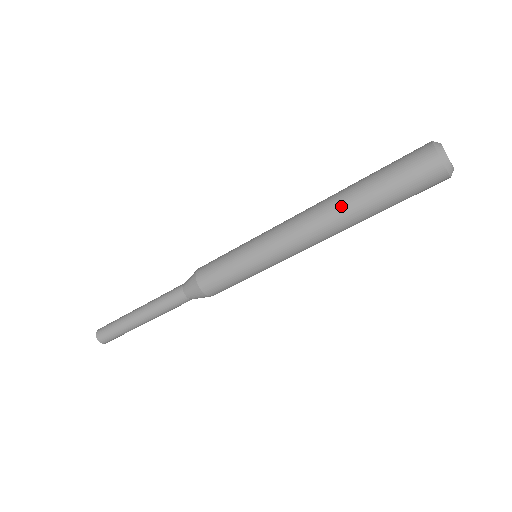
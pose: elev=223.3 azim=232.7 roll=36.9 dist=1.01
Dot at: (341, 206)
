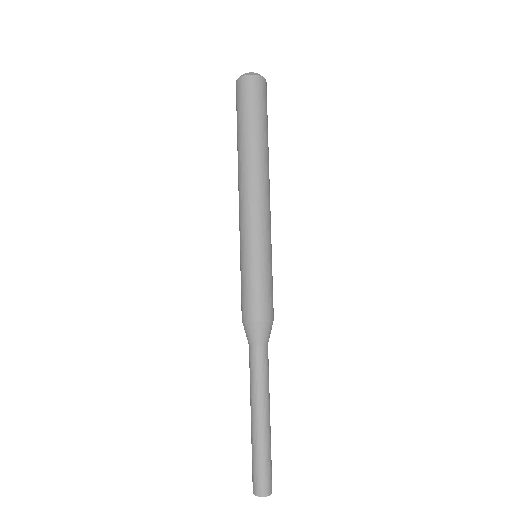
Dot at: occluded
